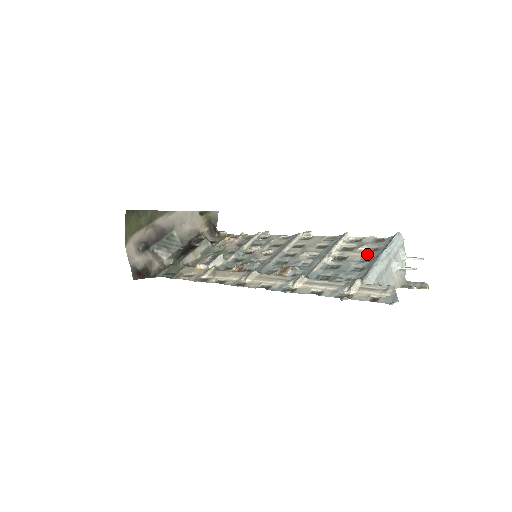
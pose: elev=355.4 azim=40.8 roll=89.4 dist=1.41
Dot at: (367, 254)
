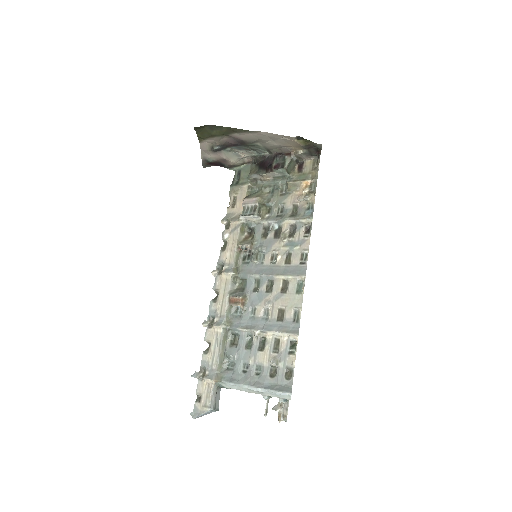
Dot at: (264, 370)
